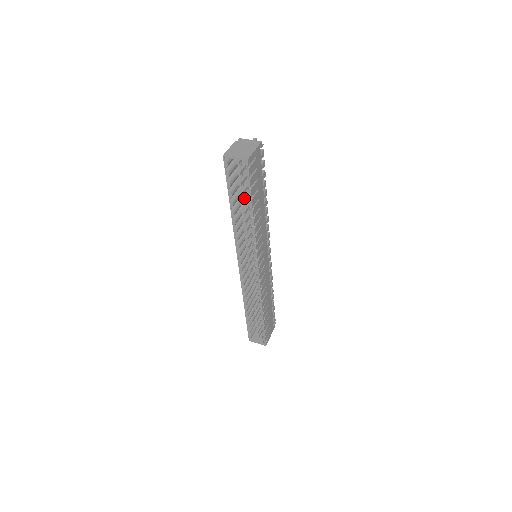
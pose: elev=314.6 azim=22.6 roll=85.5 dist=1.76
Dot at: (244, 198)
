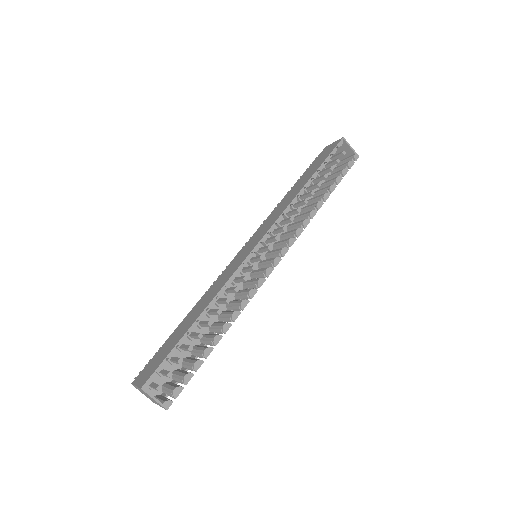
Dot at: (315, 185)
